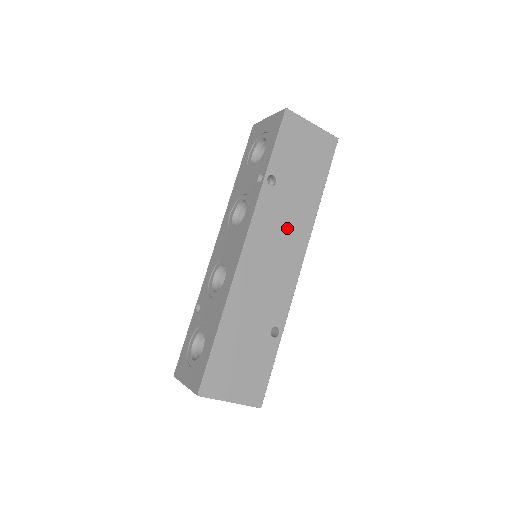
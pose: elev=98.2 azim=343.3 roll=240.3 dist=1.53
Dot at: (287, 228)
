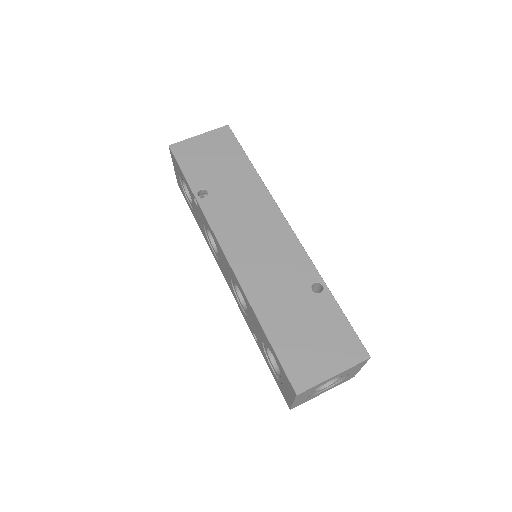
Dot at: (247, 211)
